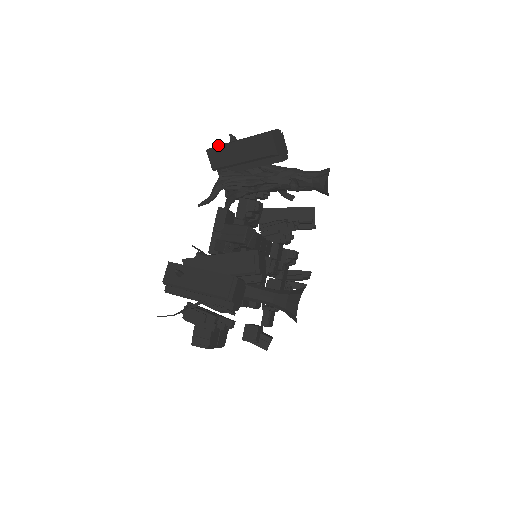
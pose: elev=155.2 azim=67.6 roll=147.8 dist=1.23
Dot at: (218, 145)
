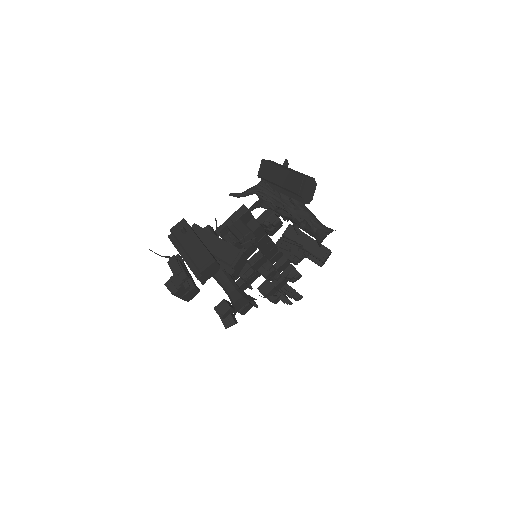
Dot at: (273, 161)
